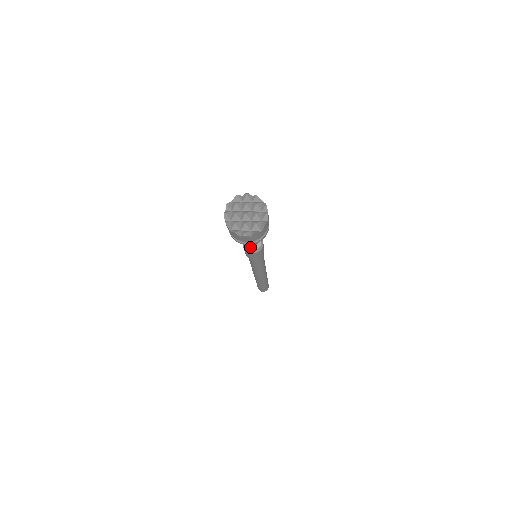
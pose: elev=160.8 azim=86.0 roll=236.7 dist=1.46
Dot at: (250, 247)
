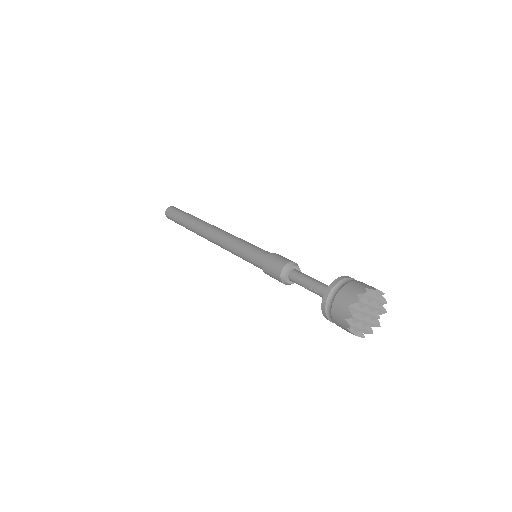
Dot at: (292, 281)
